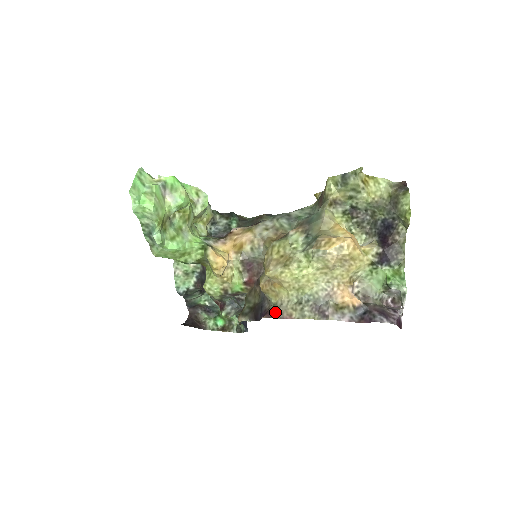
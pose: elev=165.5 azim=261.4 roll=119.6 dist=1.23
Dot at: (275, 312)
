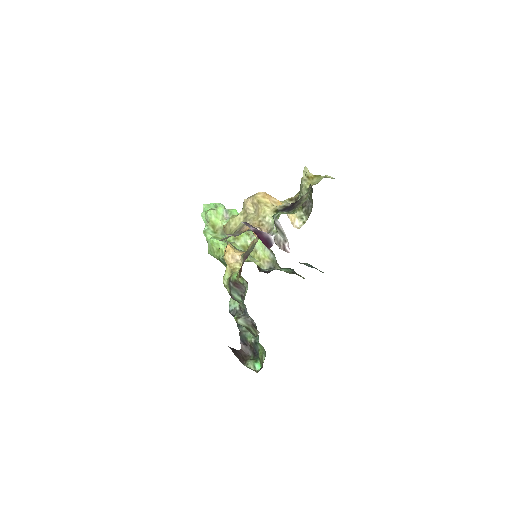
Dot at: occluded
